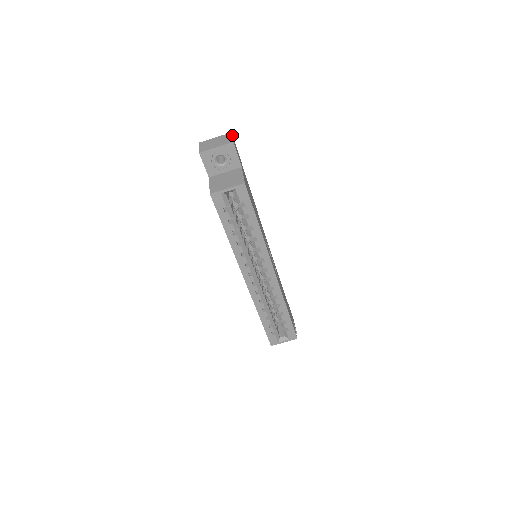
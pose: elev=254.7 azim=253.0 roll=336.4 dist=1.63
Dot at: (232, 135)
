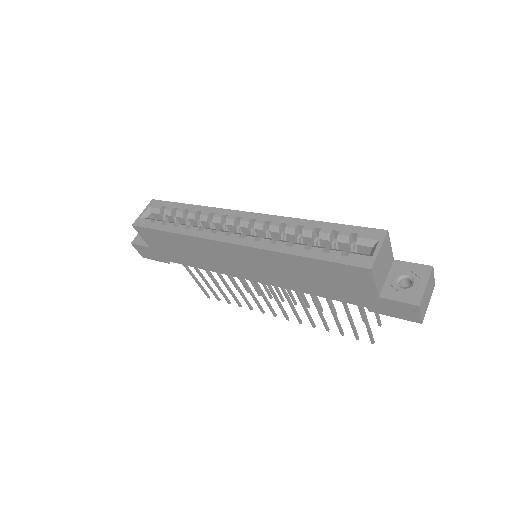
Dot at: occluded
